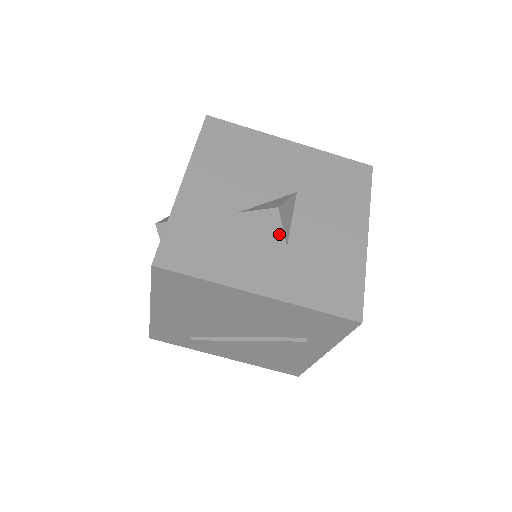
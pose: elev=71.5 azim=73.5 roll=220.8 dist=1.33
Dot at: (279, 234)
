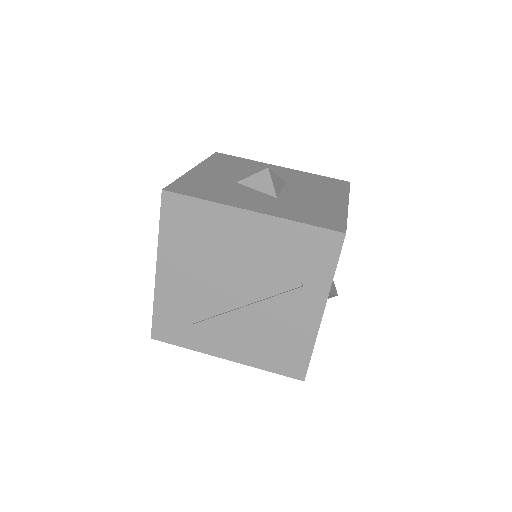
Dot at: (270, 189)
